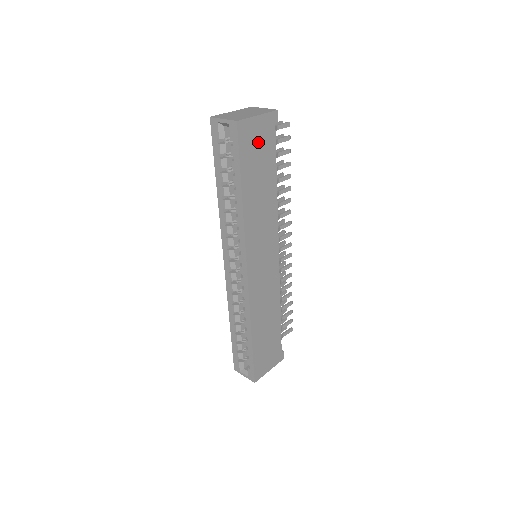
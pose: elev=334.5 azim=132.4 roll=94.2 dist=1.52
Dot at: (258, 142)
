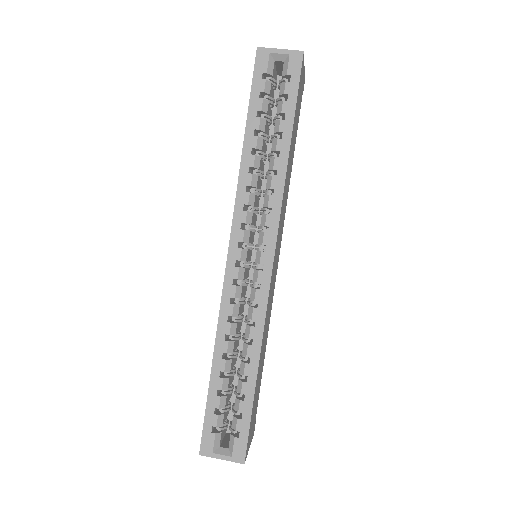
Dot at: (299, 97)
